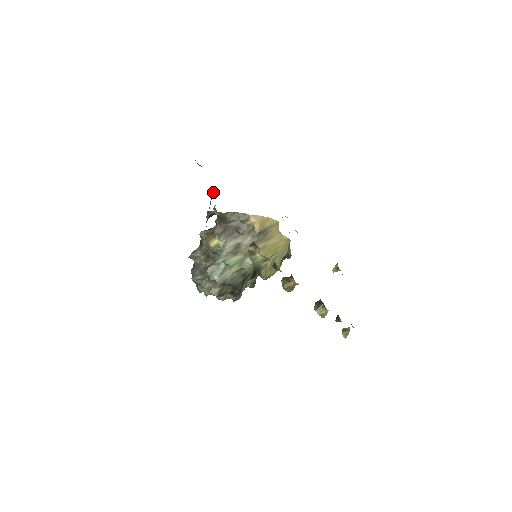
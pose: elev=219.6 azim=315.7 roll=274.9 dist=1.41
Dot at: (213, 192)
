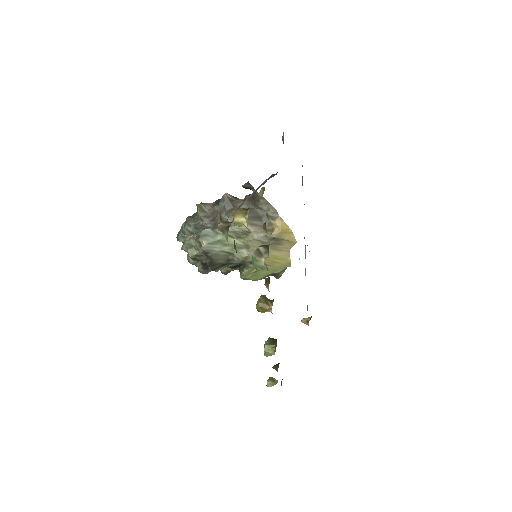
Dot at: occluded
